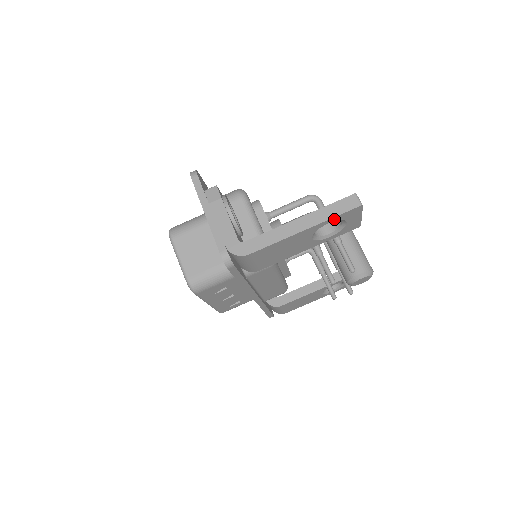
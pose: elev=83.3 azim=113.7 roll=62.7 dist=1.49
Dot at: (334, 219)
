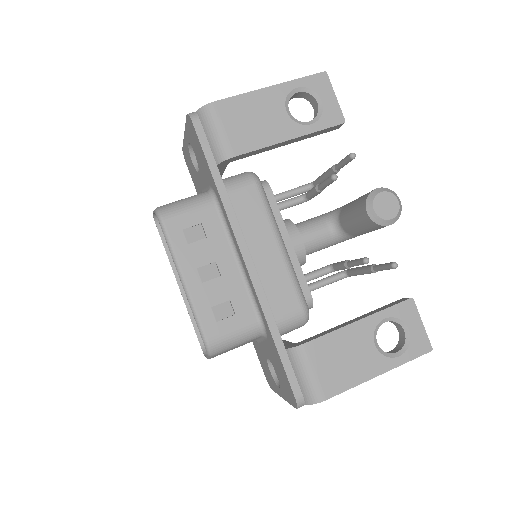
Dot at: (301, 83)
